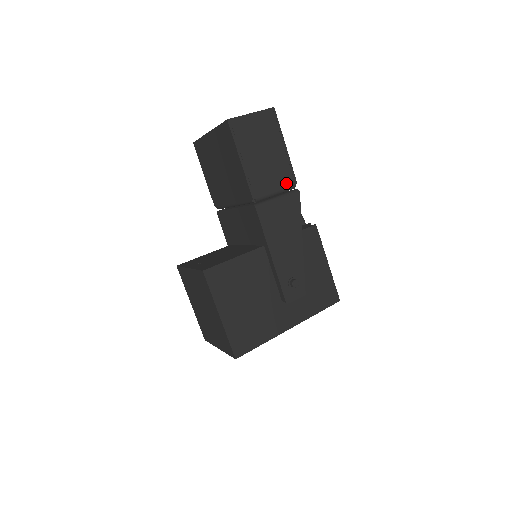
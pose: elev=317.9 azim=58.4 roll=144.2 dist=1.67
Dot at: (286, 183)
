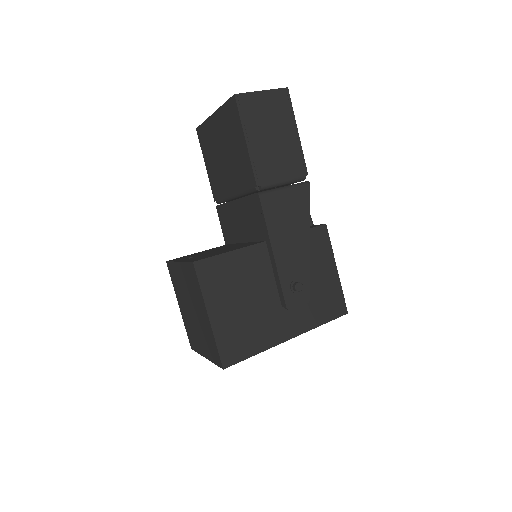
Dot at: (295, 173)
